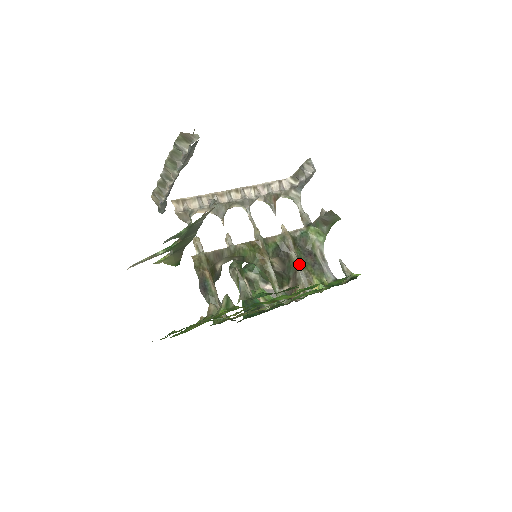
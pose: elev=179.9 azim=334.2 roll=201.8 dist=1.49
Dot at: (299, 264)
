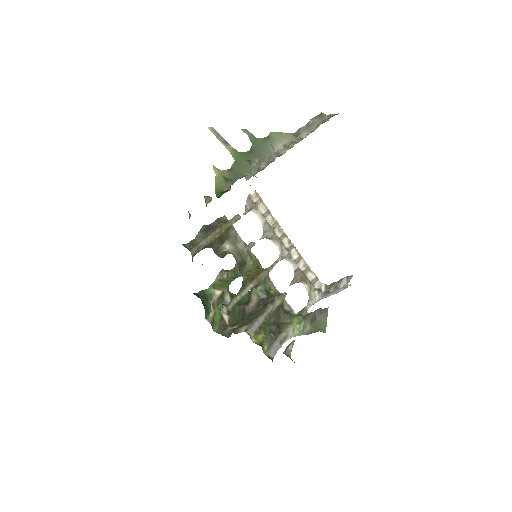
Dot at: (265, 318)
